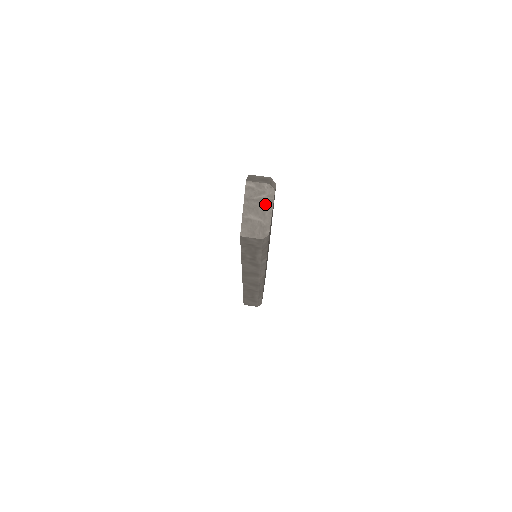
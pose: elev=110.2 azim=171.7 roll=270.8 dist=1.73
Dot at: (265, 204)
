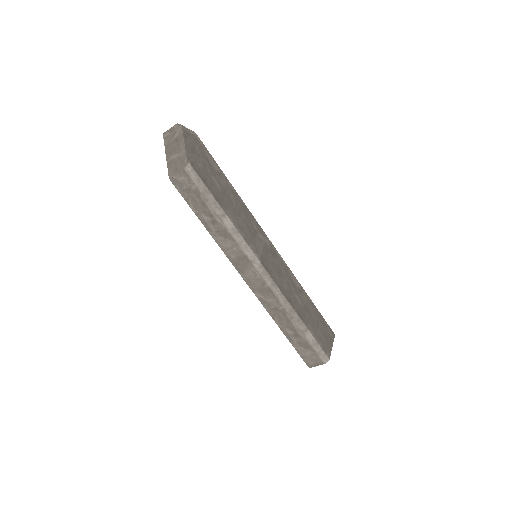
Dot at: (178, 140)
